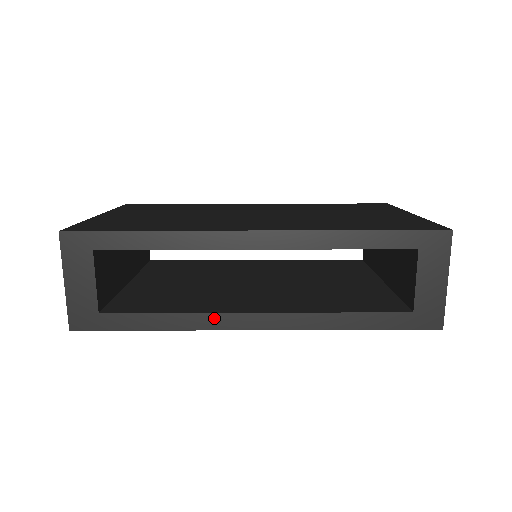
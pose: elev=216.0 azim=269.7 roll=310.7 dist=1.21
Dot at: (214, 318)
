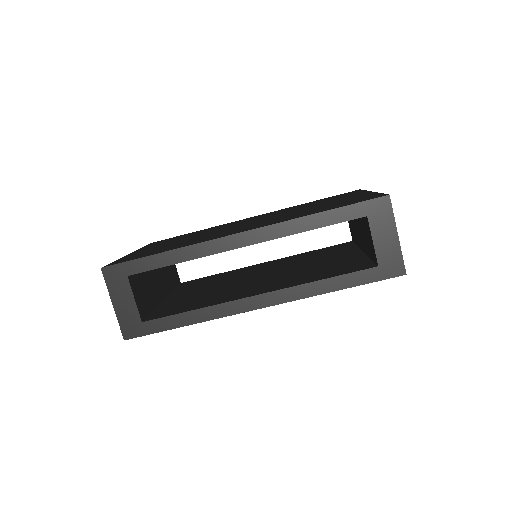
Dot at: (226, 306)
